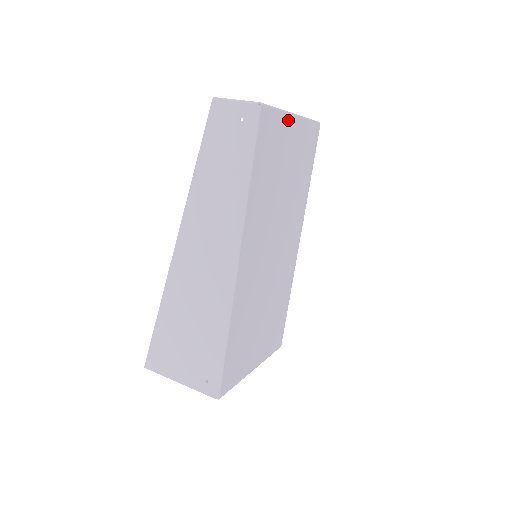
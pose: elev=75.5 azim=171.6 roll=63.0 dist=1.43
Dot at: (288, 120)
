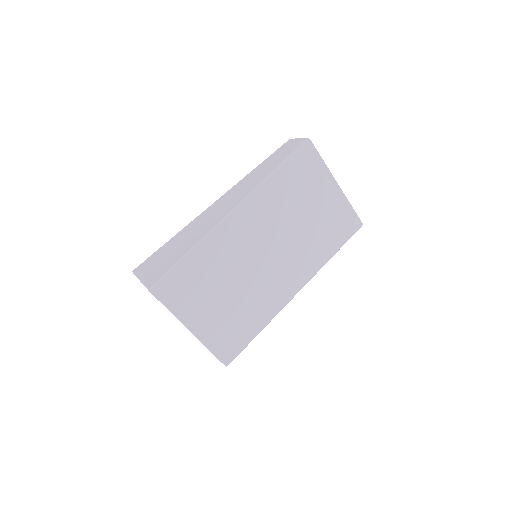
Dot at: (329, 178)
